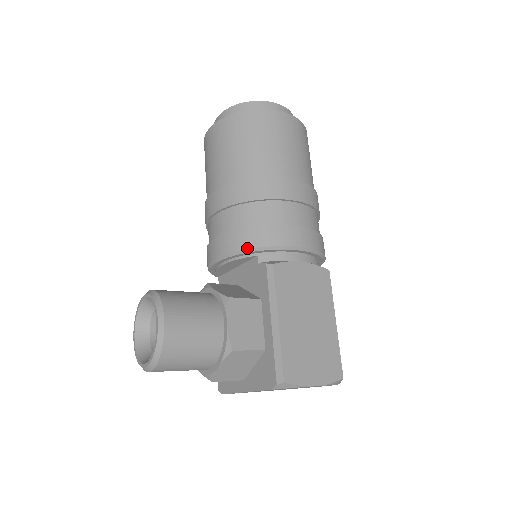
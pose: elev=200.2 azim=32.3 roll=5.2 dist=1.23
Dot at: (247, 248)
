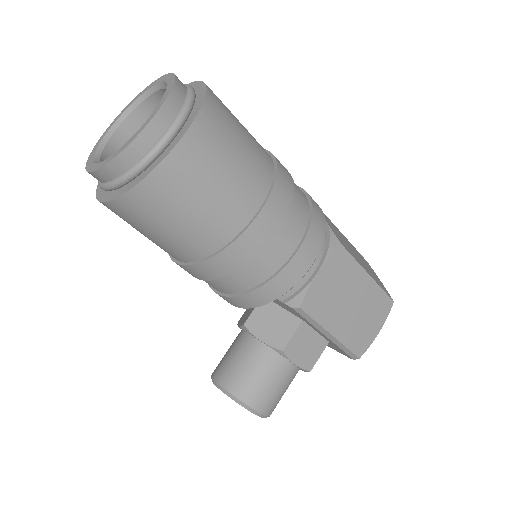
Dot at: occluded
